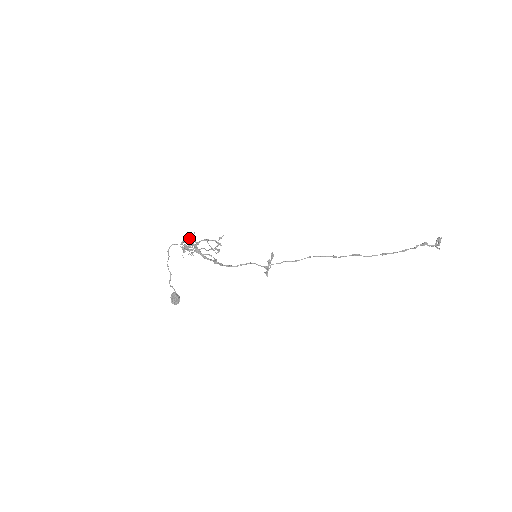
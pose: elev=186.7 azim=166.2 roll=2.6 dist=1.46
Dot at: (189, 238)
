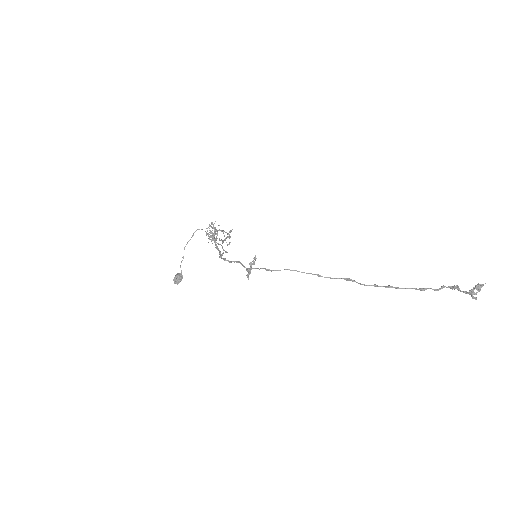
Dot at: (210, 226)
